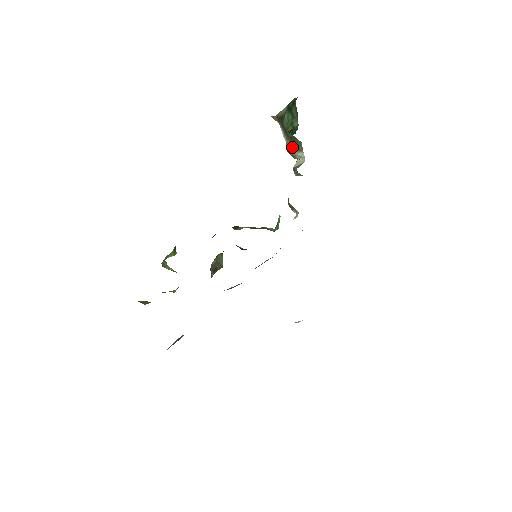
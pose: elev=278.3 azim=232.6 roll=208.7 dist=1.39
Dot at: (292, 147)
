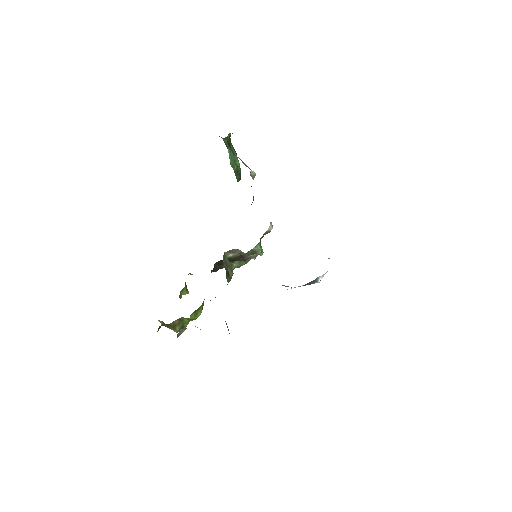
Dot at: occluded
